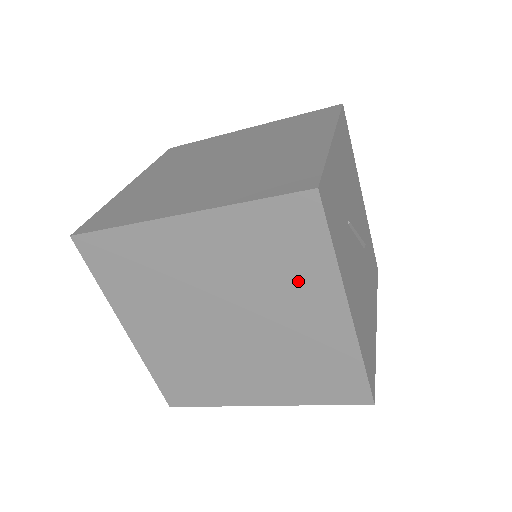
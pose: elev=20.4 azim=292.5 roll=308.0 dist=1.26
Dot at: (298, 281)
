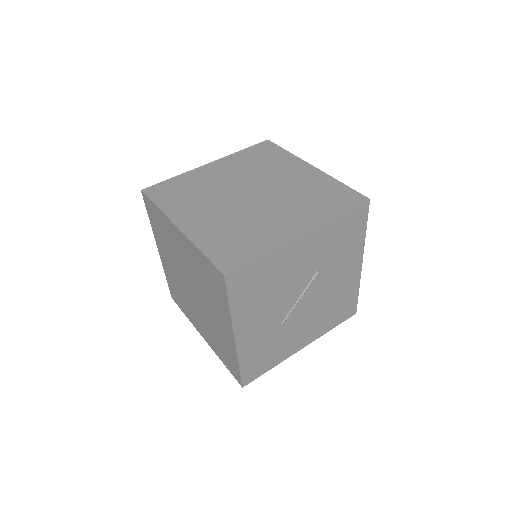
Dot at: occluded
